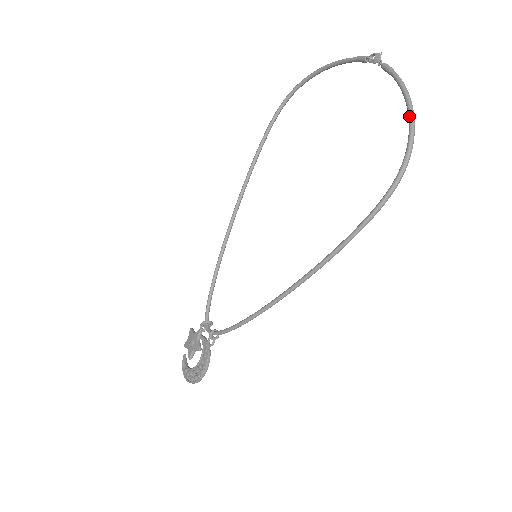
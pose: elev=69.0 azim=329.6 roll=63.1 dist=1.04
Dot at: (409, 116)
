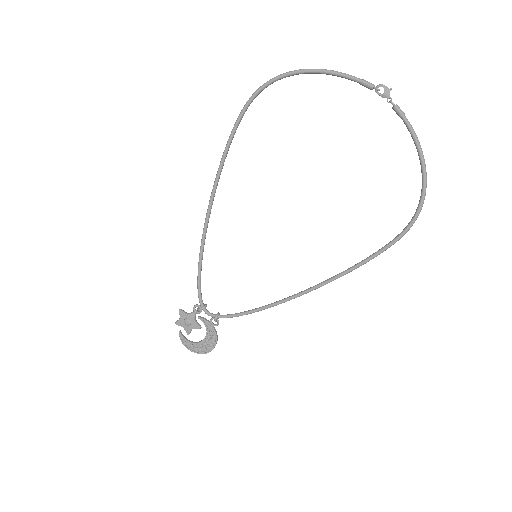
Dot at: (424, 173)
